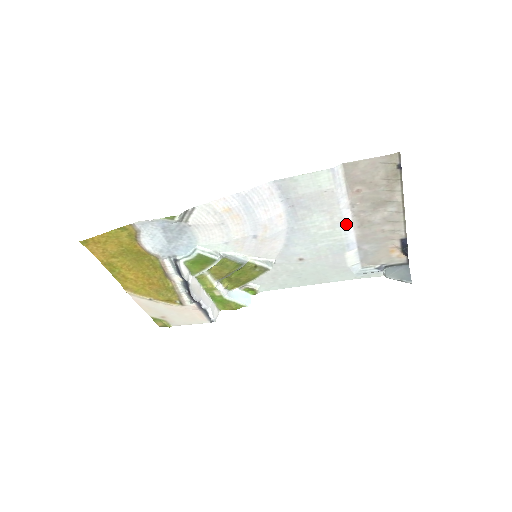
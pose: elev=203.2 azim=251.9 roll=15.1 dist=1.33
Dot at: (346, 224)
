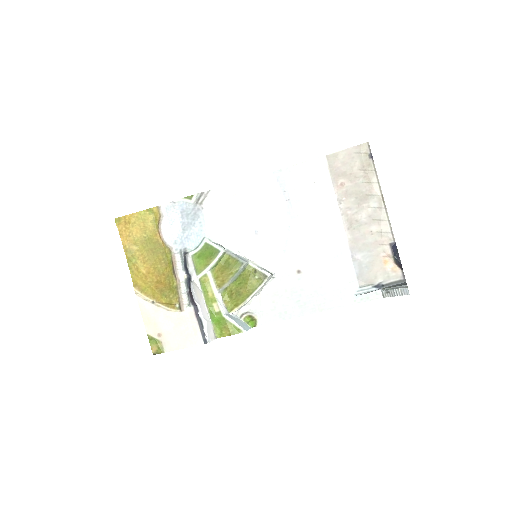
Dot at: (336, 222)
